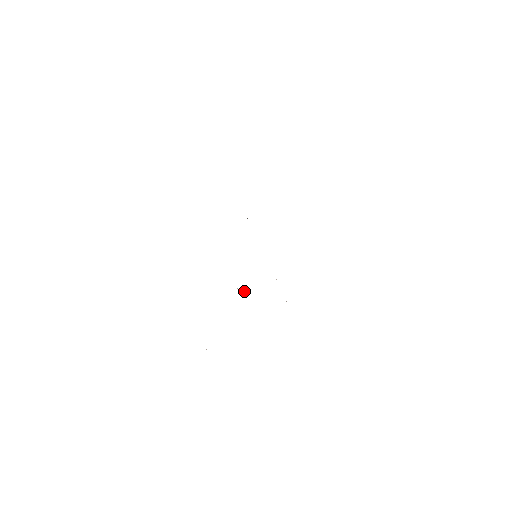
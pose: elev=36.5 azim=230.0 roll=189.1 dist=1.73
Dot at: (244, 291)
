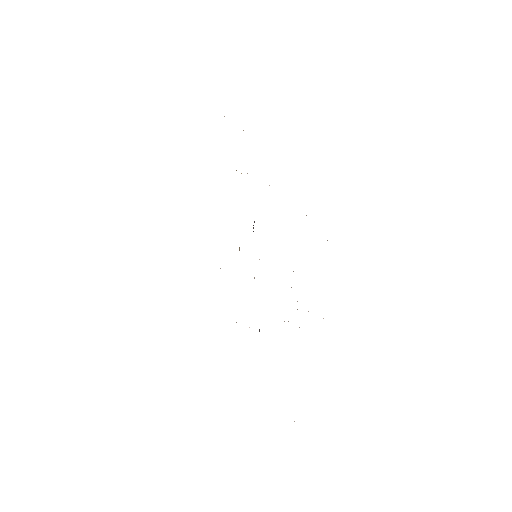
Dot at: occluded
